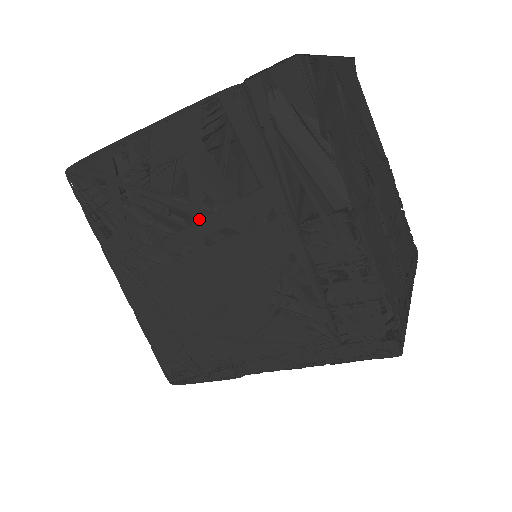
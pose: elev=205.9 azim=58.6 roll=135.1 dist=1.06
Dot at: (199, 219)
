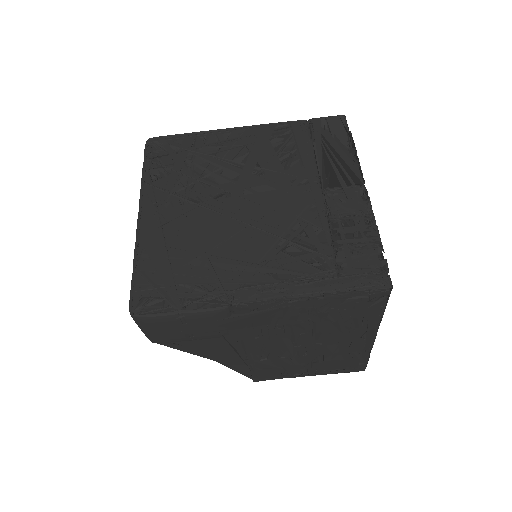
Dot at: (246, 177)
